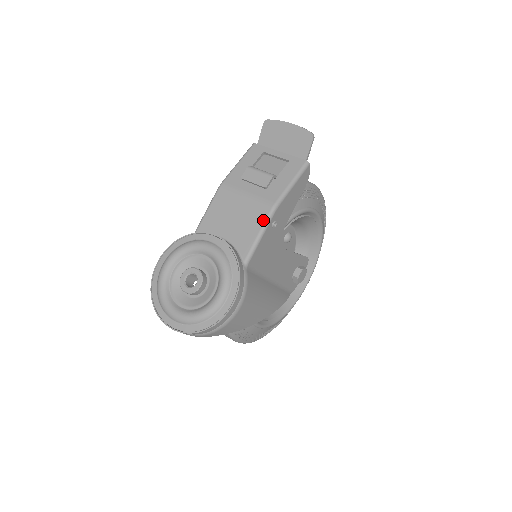
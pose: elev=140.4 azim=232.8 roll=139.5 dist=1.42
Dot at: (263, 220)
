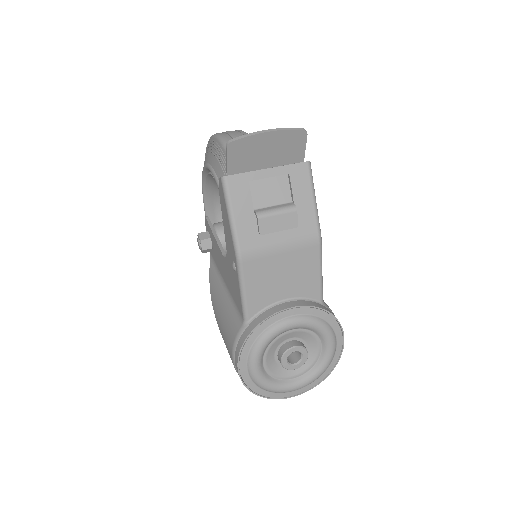
Dot at: (317, 258)
